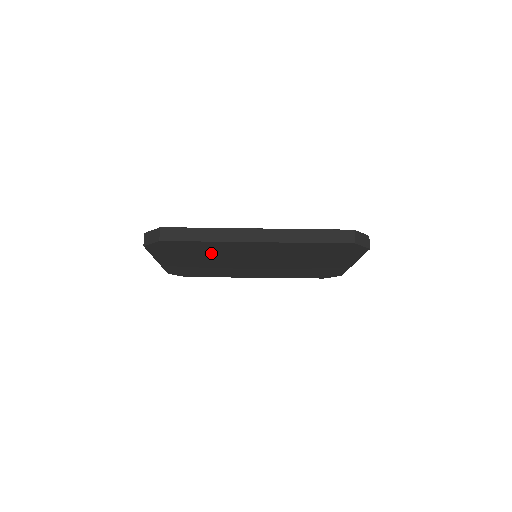
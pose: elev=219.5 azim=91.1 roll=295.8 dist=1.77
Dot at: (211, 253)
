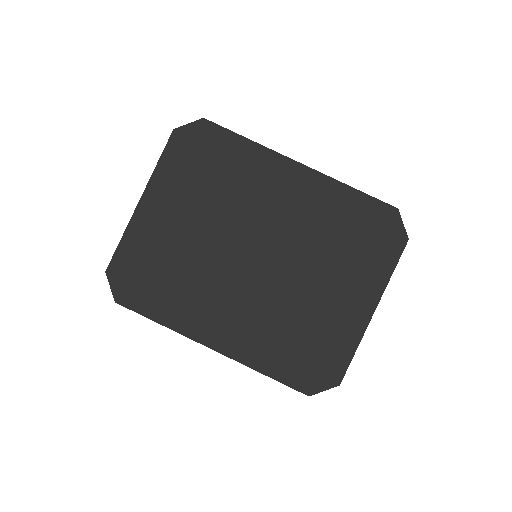
Dot at: (227, 188)
